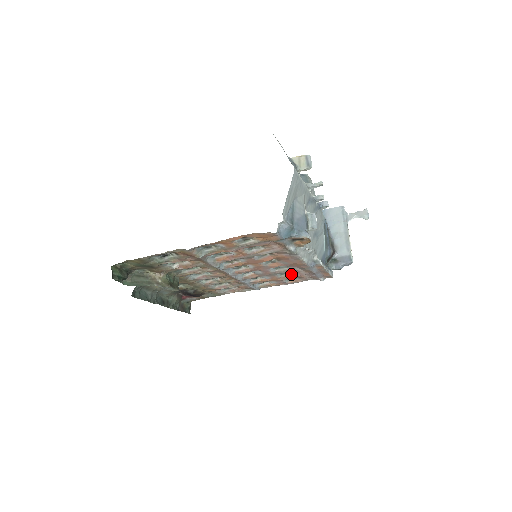
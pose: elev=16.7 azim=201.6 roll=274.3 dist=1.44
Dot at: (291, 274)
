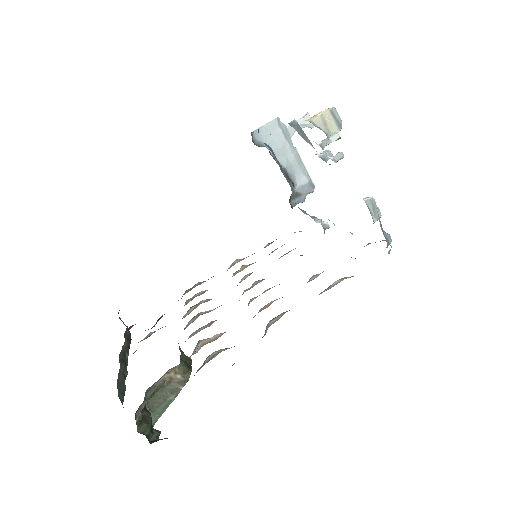
Dot at: occluded
